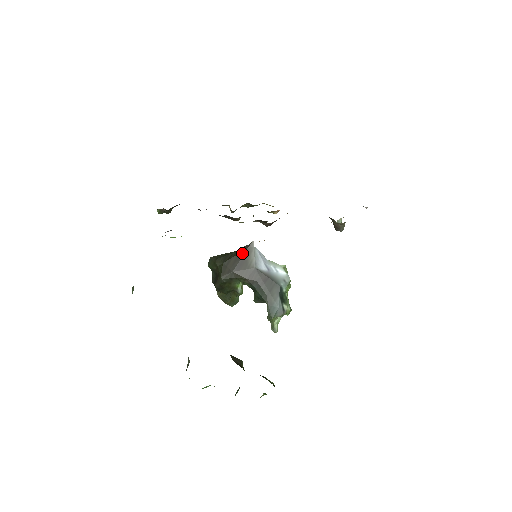
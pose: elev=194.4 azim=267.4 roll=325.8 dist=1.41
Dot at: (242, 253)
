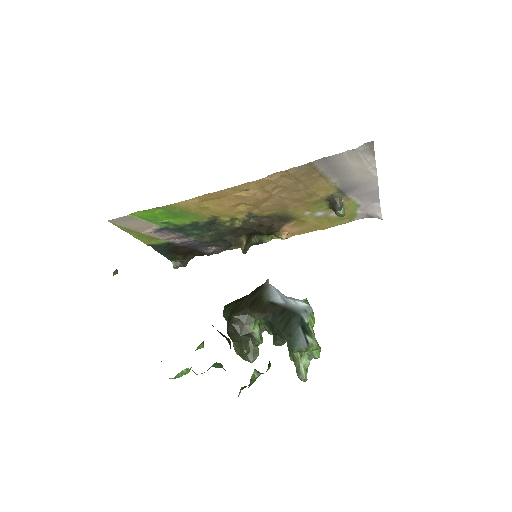
Dot at: (256, 291)
